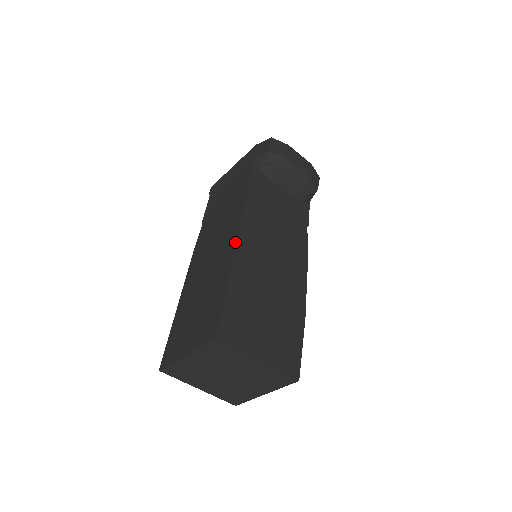
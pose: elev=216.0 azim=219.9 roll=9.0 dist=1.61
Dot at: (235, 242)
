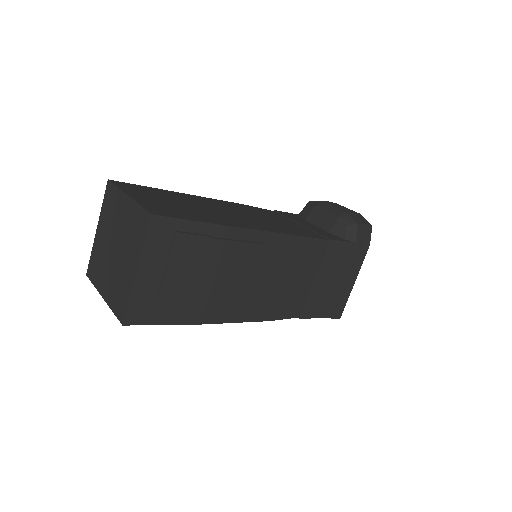
Dot at: occluded
